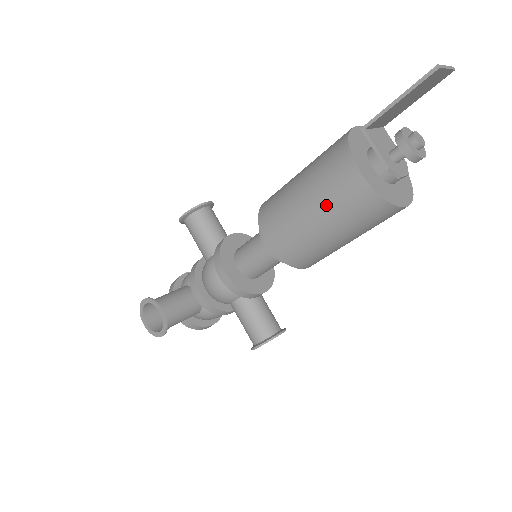
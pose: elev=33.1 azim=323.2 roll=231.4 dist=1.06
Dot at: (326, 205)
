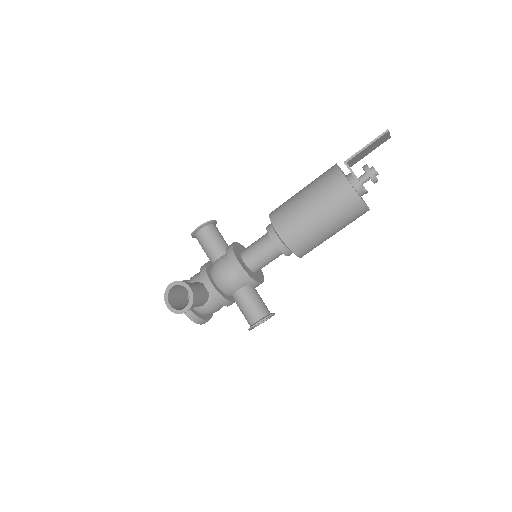
Dot at: (326, 204)
